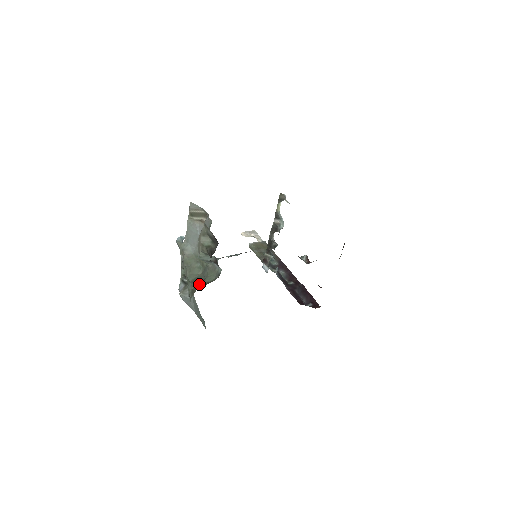
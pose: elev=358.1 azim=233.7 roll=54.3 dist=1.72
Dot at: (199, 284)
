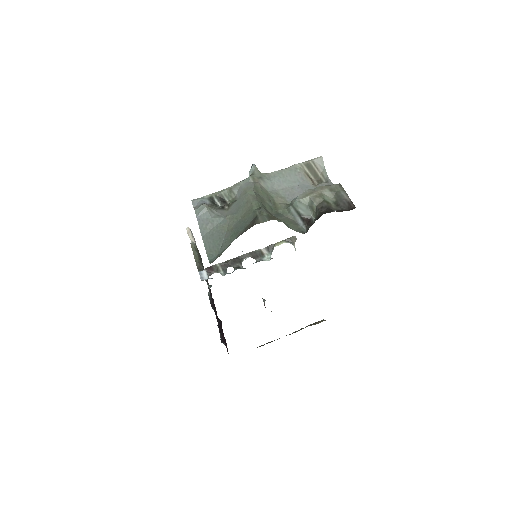
Dot at: occluded
